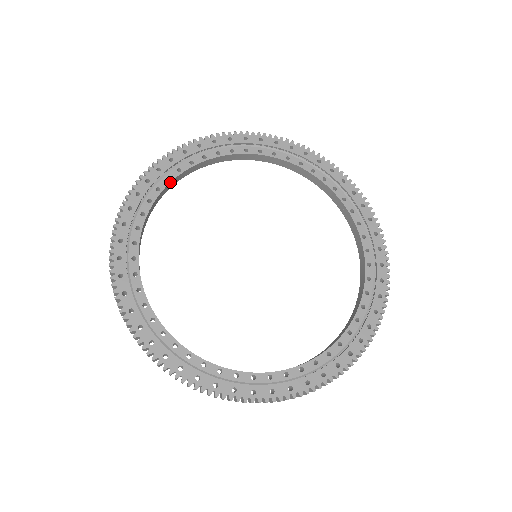
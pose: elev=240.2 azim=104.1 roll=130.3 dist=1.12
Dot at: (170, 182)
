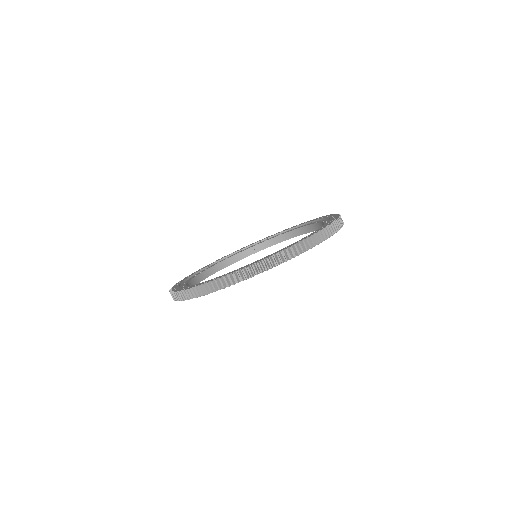
Dot at: (197, 275)
